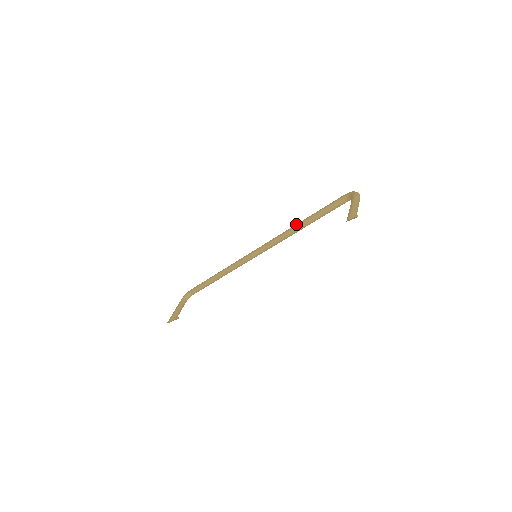
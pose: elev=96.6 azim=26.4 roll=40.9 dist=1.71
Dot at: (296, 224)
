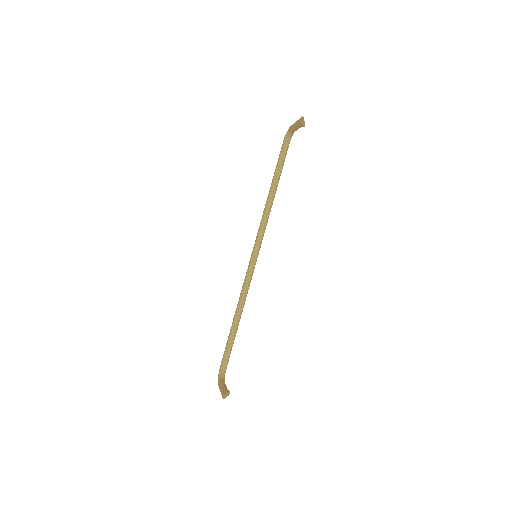
Dot at: (267, 198)
